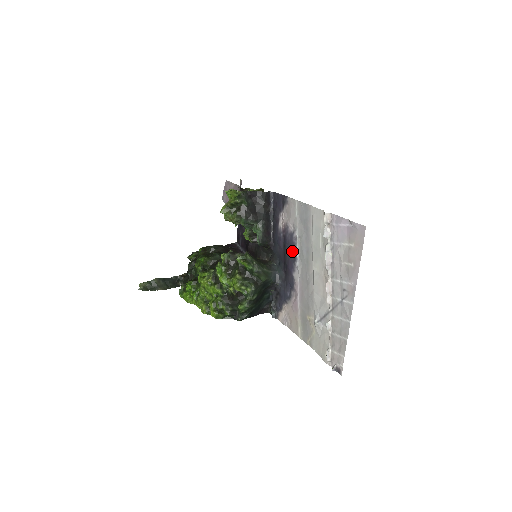
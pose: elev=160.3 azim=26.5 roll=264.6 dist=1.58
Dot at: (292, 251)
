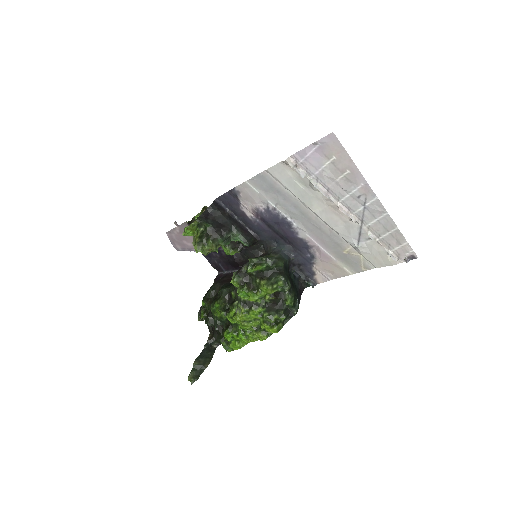
Dot at: (280, 222)
